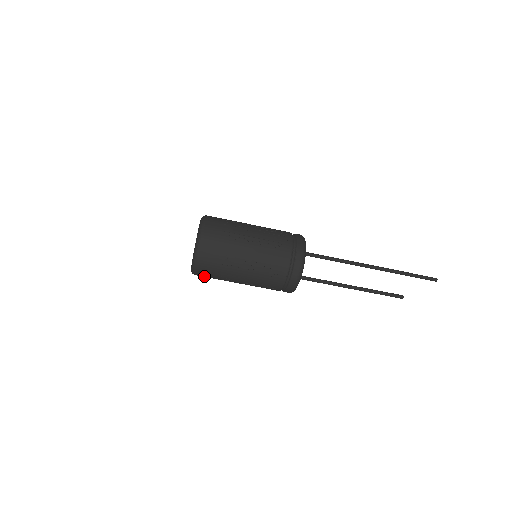
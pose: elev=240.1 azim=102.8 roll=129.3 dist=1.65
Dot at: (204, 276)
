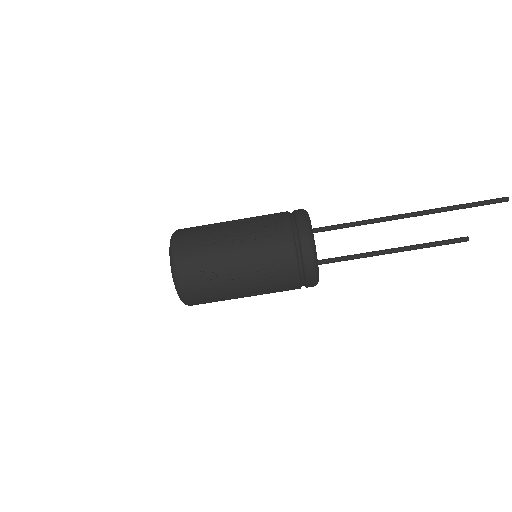
Dot at: (201, 303)
